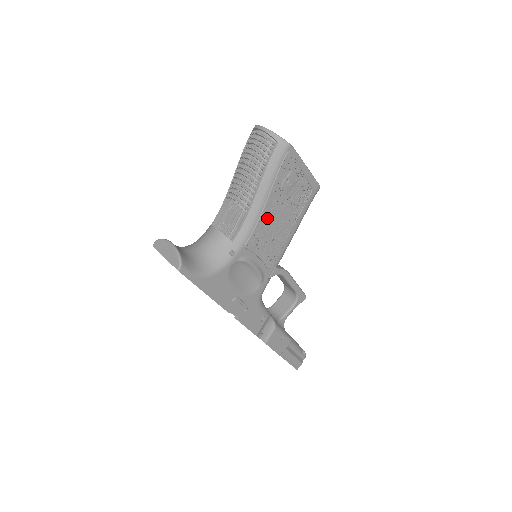
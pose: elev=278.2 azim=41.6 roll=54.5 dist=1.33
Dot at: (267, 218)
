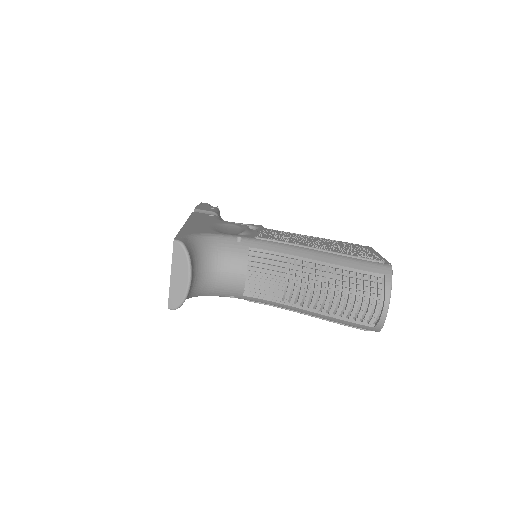
Dot at: occluded
